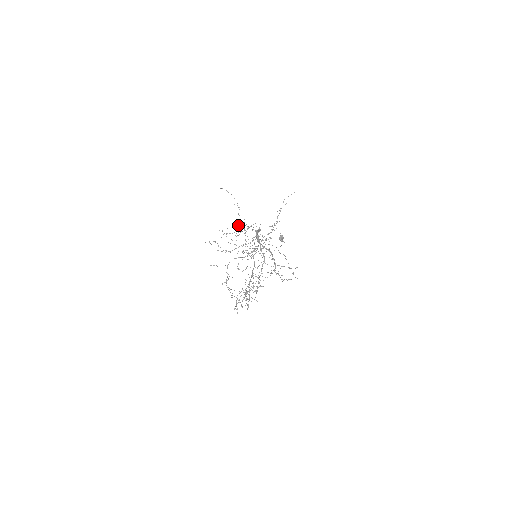
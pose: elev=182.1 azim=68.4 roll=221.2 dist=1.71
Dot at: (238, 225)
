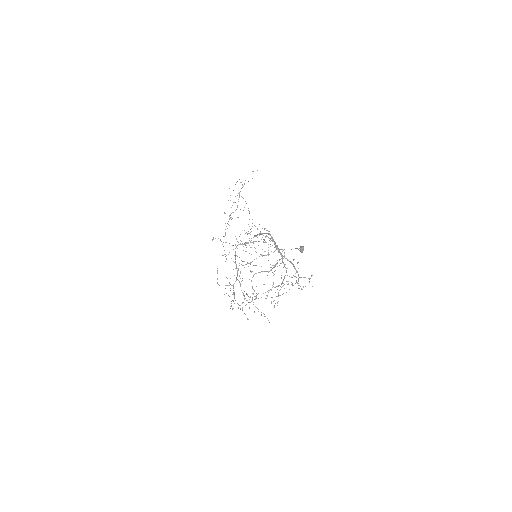
Dot at: (264, 239)
